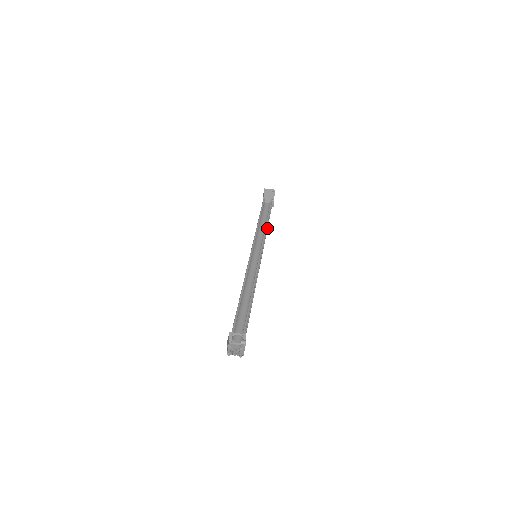
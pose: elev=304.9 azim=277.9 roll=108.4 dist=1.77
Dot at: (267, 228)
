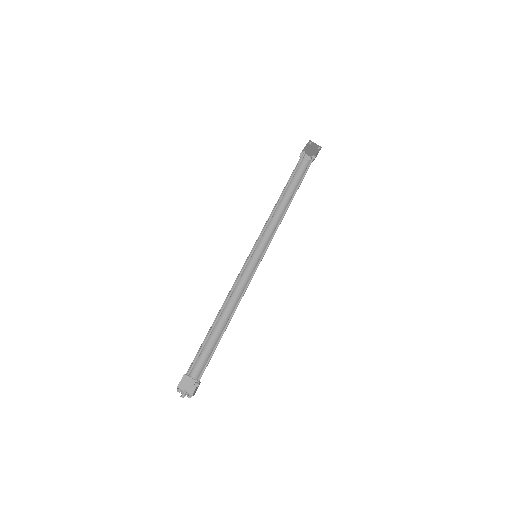
Dot at: occluded
